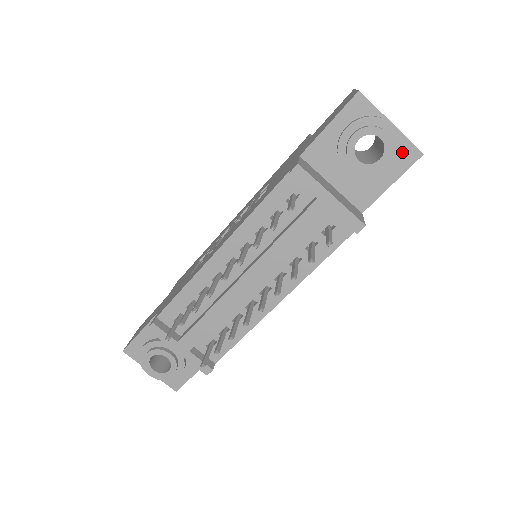
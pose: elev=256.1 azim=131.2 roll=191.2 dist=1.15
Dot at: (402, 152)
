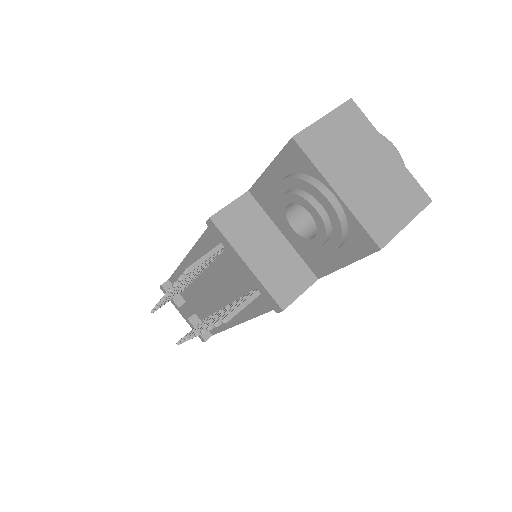
Dot at: (353, 235)
